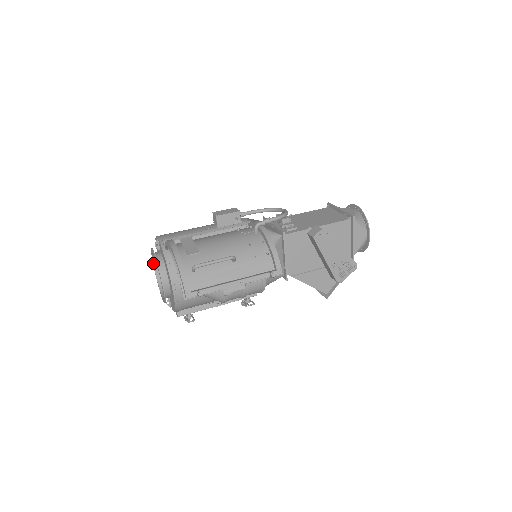
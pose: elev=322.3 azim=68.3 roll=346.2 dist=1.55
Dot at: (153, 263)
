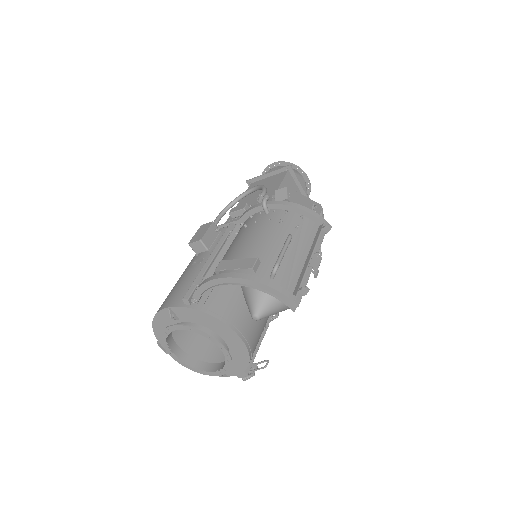
Dot at: (169, 350)
